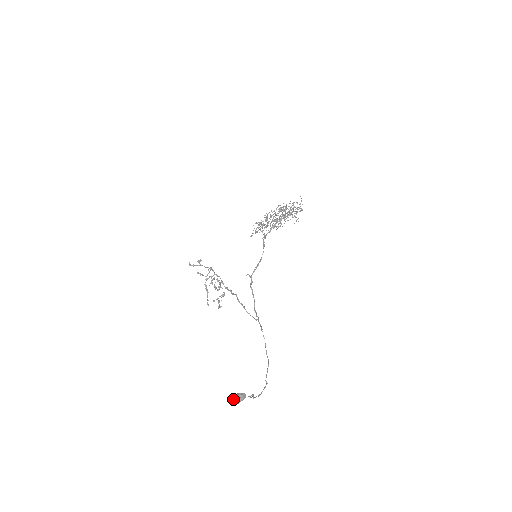
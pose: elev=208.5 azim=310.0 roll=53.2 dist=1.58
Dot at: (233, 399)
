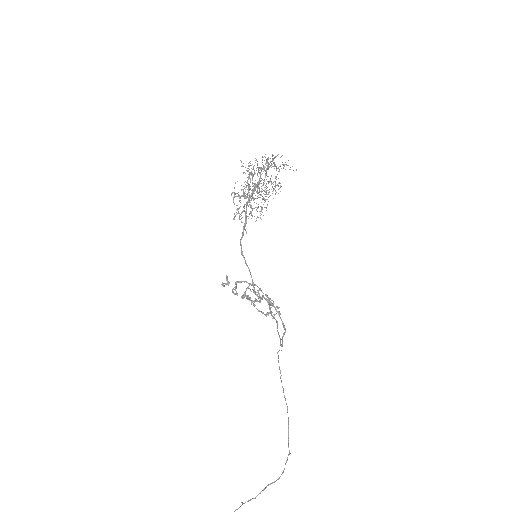
Dot at: out of frame
